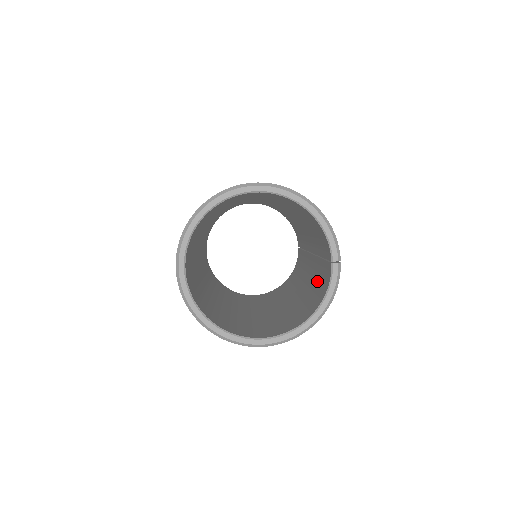
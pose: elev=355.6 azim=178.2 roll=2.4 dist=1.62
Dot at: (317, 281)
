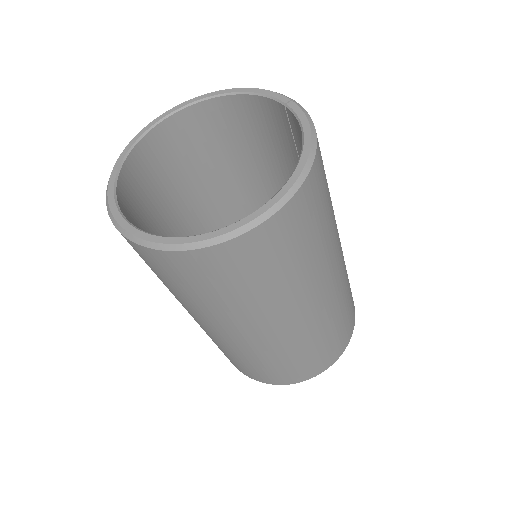
Dot at: occluded
